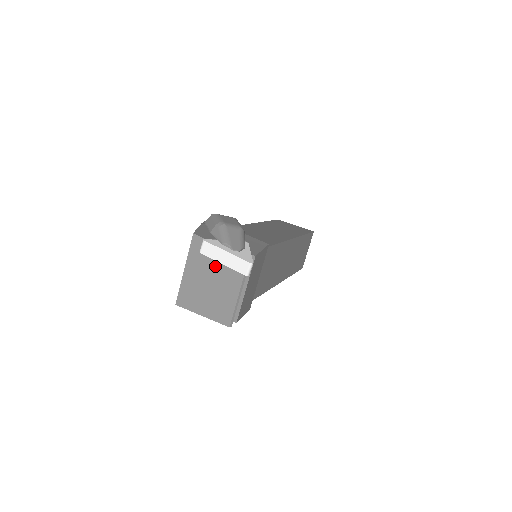
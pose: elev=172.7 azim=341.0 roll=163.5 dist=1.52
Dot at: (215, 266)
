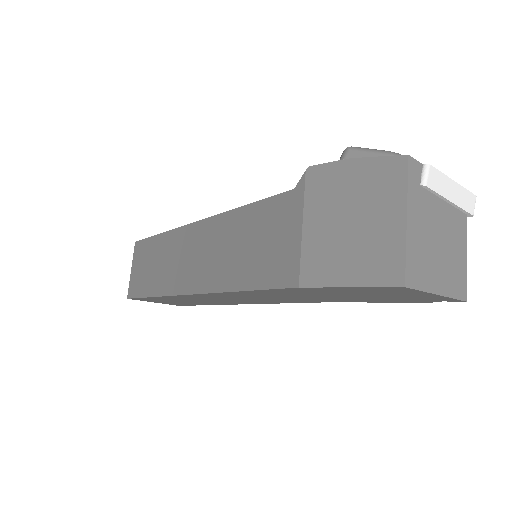
Dot at: (440, 207)
